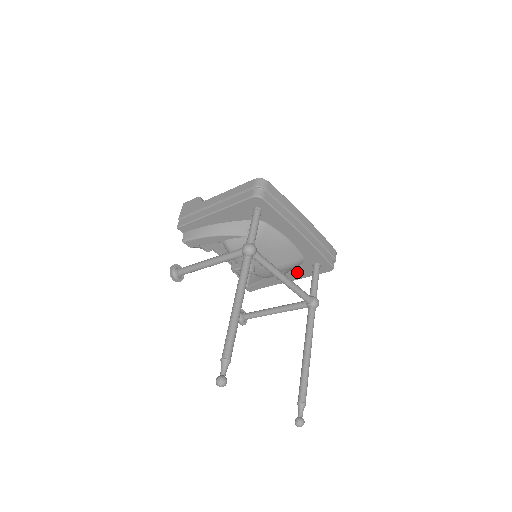
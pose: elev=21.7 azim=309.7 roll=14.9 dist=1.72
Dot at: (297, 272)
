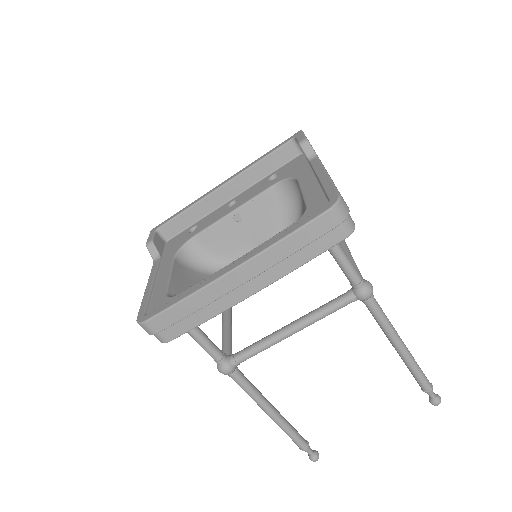
Dot at: occluded
